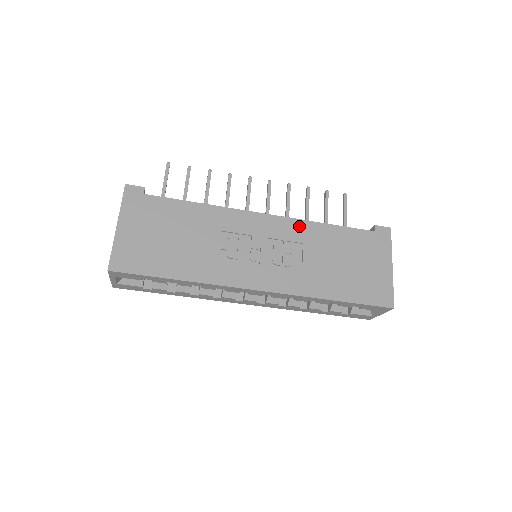
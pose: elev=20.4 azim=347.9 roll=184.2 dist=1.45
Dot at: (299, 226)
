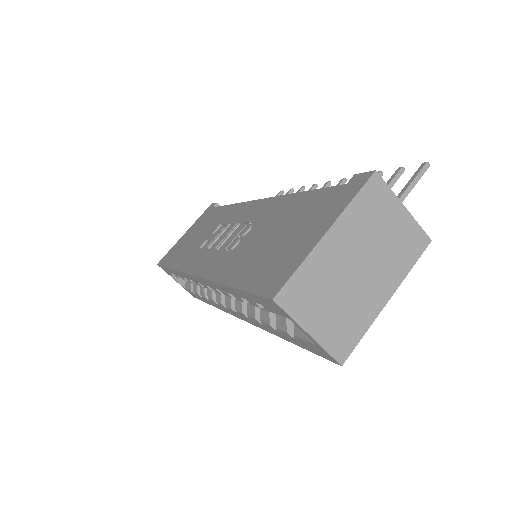
Dot at: (273, 203)
